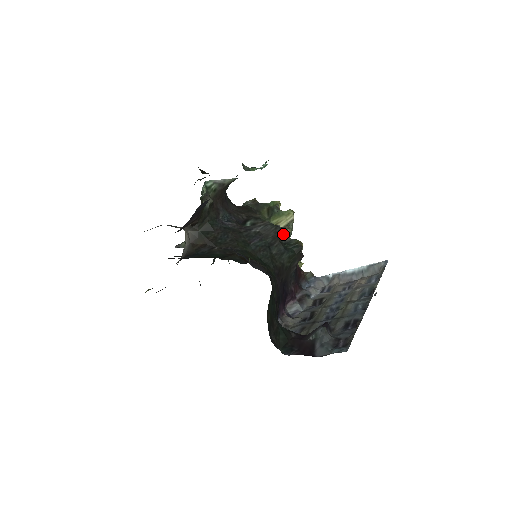
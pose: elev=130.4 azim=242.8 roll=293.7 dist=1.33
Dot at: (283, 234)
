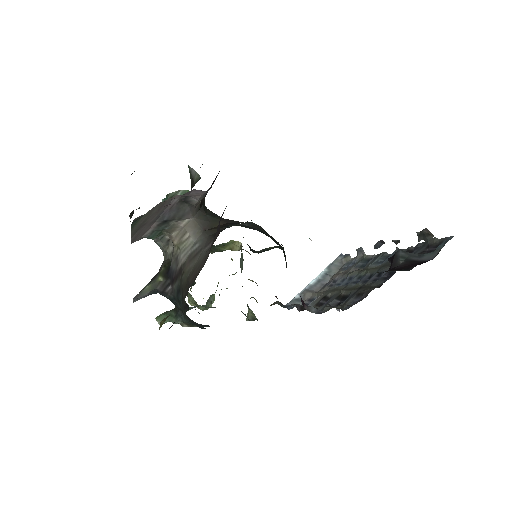
Dot at: occluded
